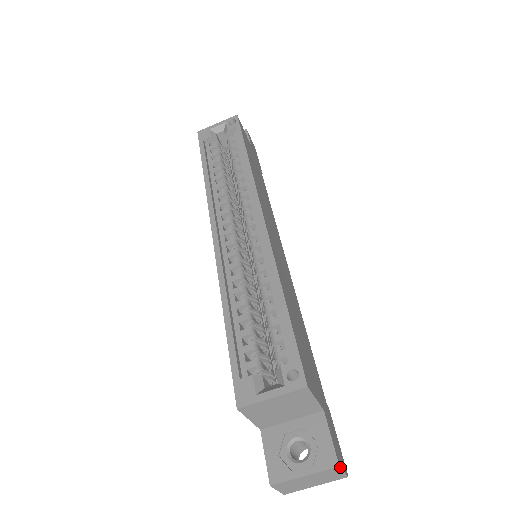
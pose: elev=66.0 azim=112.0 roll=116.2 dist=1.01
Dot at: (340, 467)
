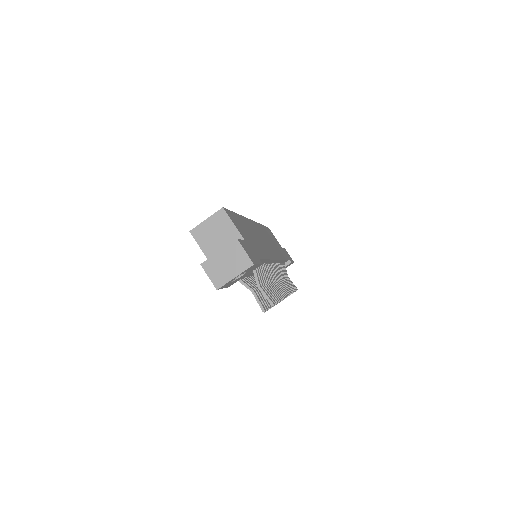
Dot at: (239, 241)
